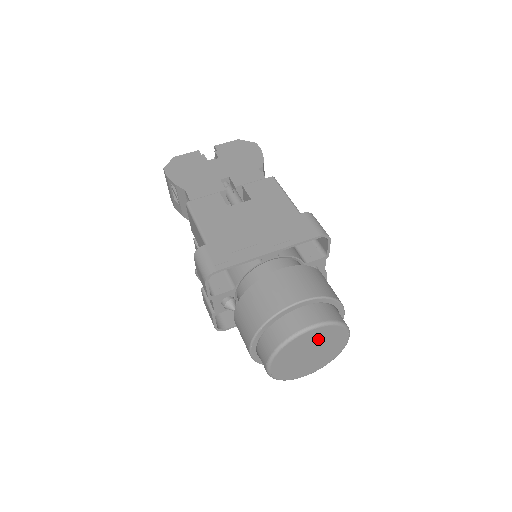
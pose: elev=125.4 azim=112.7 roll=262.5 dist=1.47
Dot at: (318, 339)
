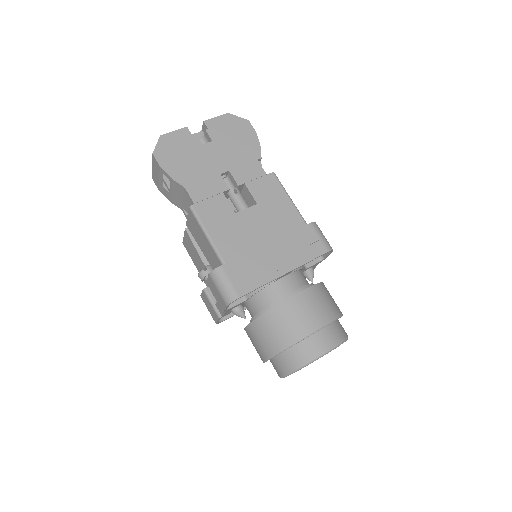
Dot at: occluded
